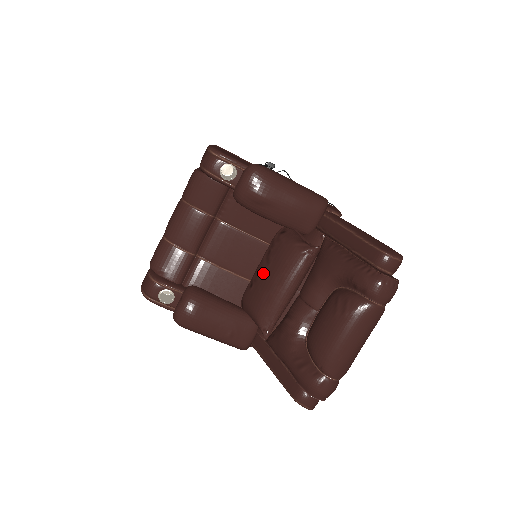
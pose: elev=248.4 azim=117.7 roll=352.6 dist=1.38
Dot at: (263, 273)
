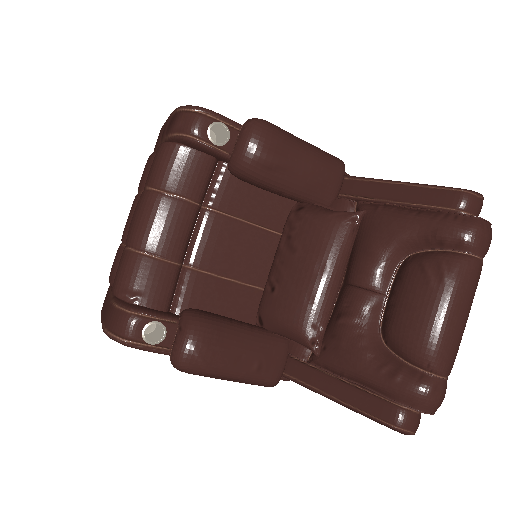
Dot at: (290, 266)
